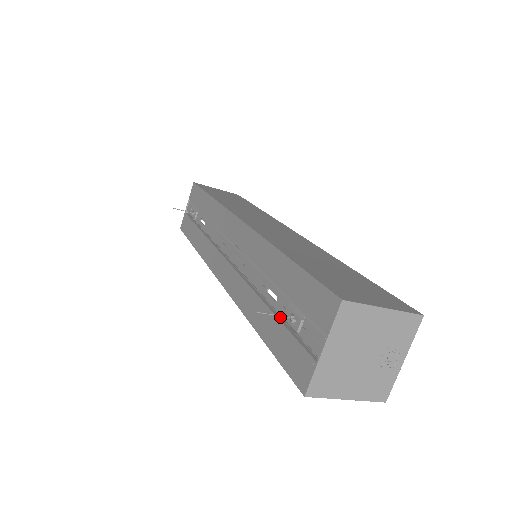
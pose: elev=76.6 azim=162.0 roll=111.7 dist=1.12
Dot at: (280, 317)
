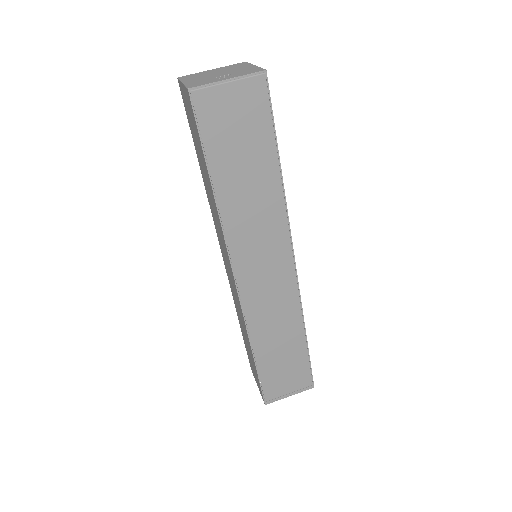
Dot at: occluded
